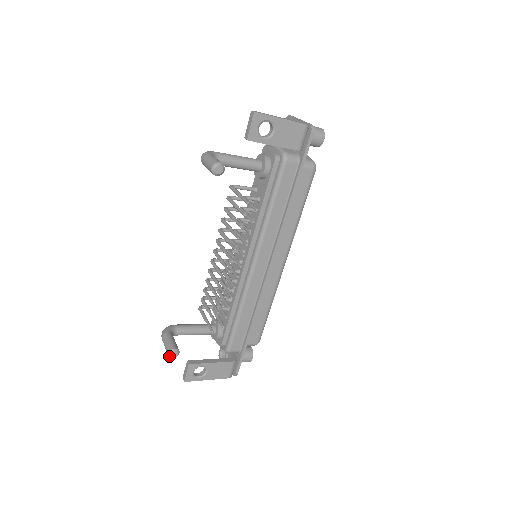
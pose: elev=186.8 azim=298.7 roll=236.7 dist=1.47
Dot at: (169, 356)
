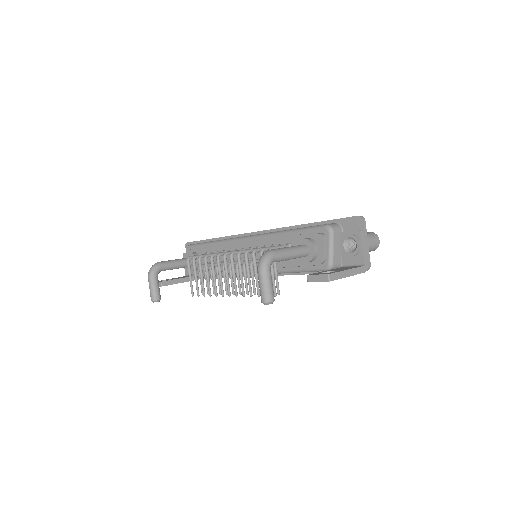
Dot at: (152, 301)
